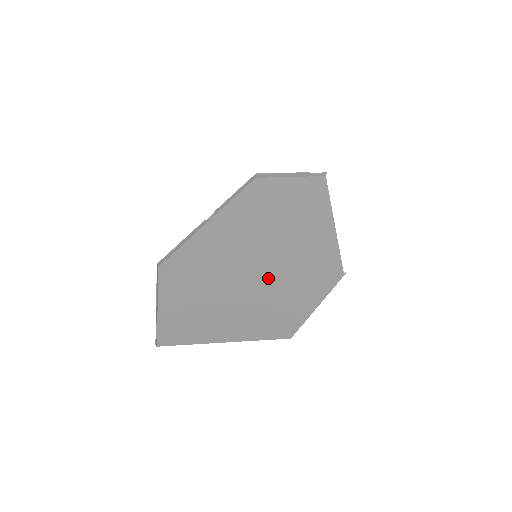
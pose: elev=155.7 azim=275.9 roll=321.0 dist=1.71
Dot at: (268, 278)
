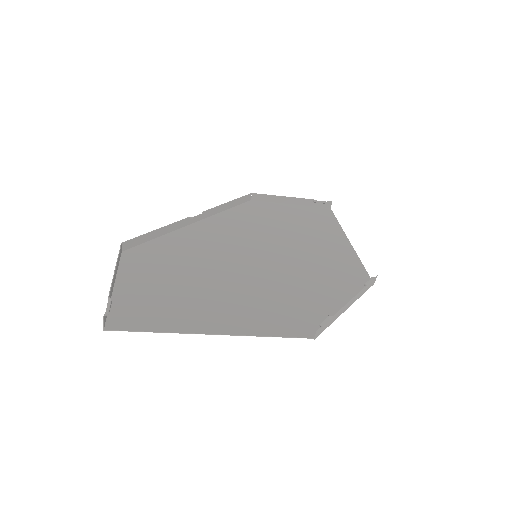
Dot at: (274, 276)
